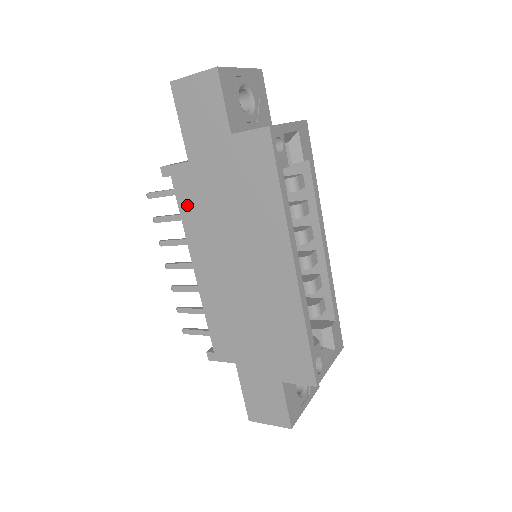
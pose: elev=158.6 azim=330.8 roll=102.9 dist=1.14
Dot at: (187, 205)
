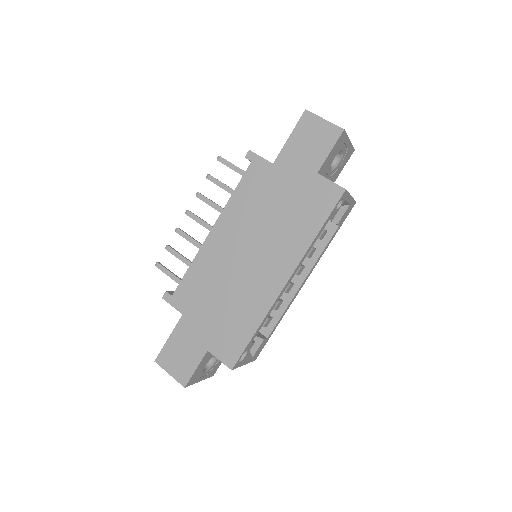
Dot at: (246, 188)
